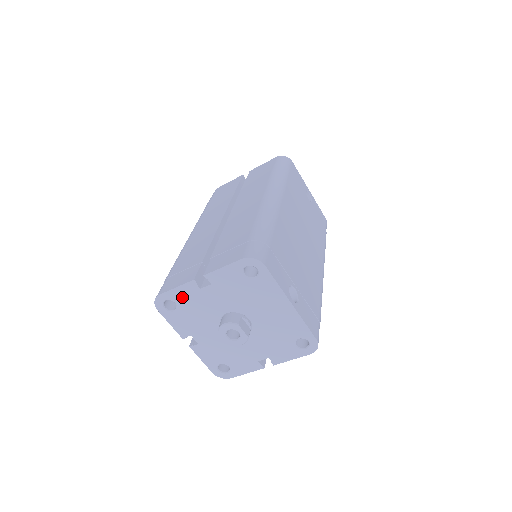
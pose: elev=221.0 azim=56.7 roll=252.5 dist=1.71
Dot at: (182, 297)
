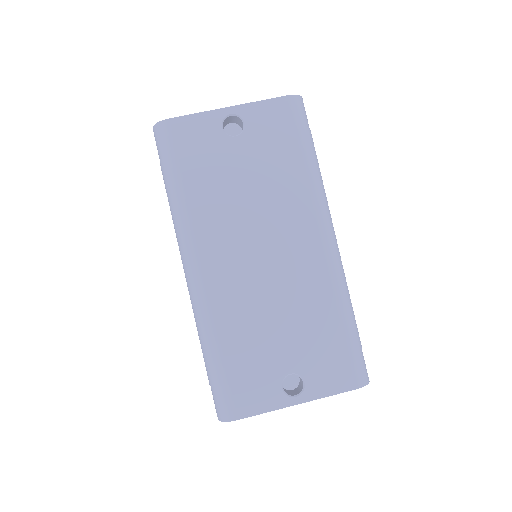
Dot at: occluded
